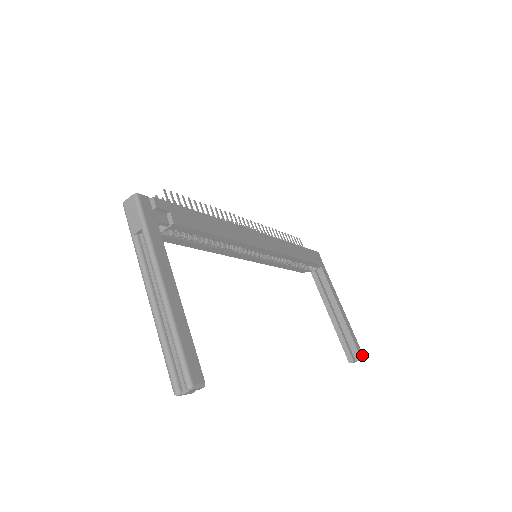
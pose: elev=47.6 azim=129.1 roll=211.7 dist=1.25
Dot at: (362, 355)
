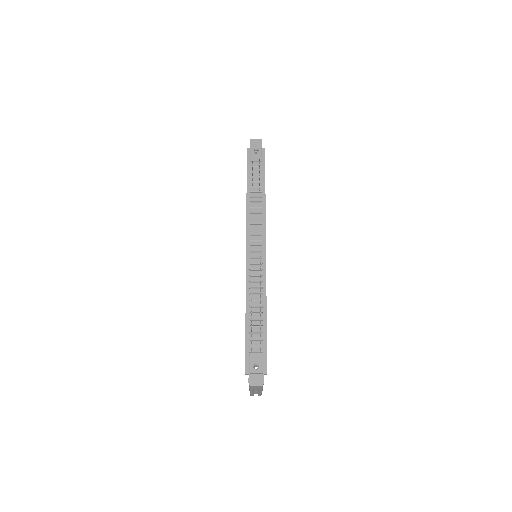
Dot at: occluded
